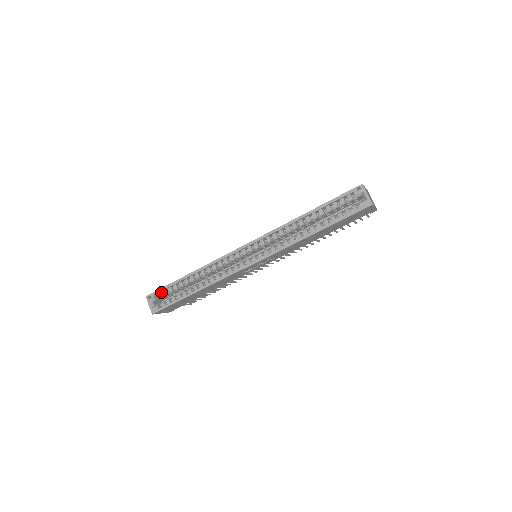
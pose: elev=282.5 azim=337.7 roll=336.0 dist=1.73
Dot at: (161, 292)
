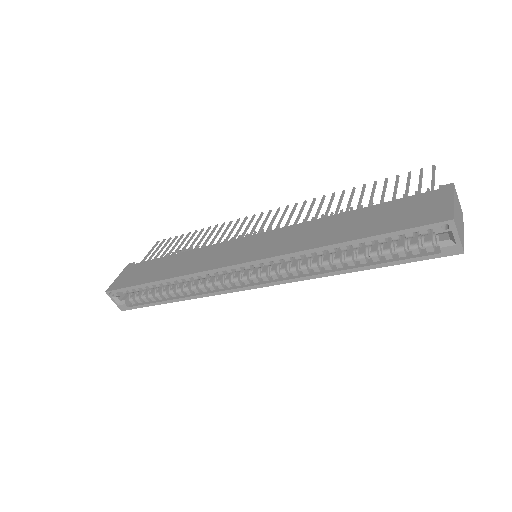
Dot at: occluded
